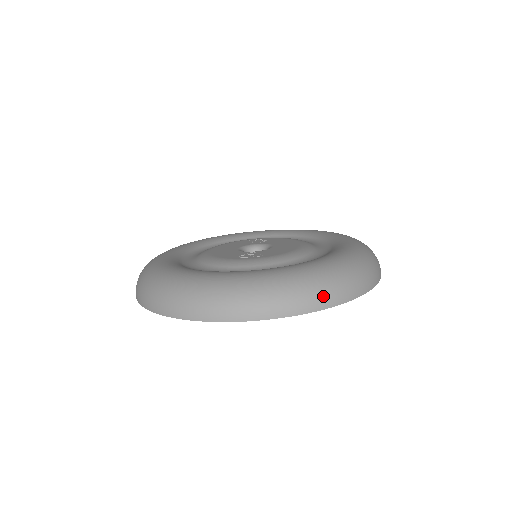
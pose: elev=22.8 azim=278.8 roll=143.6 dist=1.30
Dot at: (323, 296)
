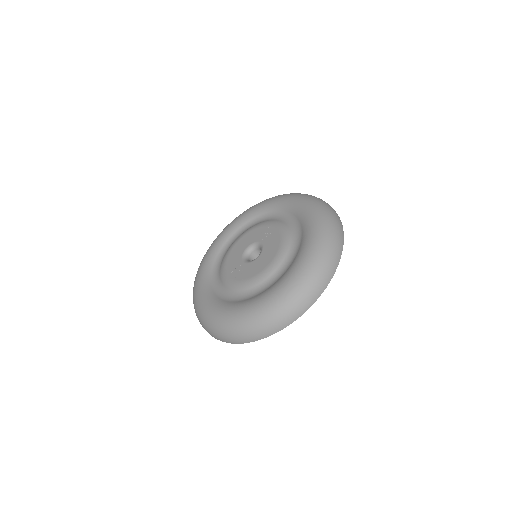
Dot at: (245, 337)
